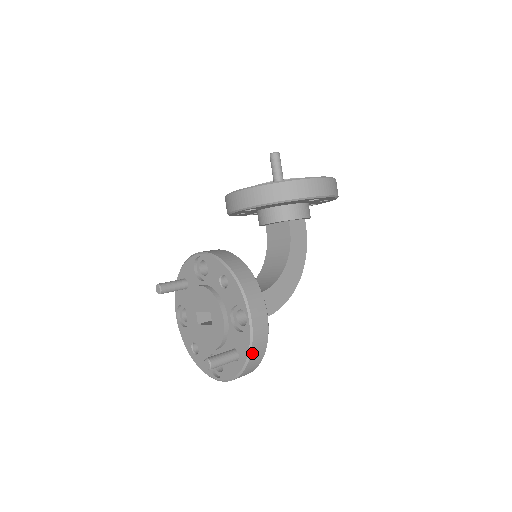
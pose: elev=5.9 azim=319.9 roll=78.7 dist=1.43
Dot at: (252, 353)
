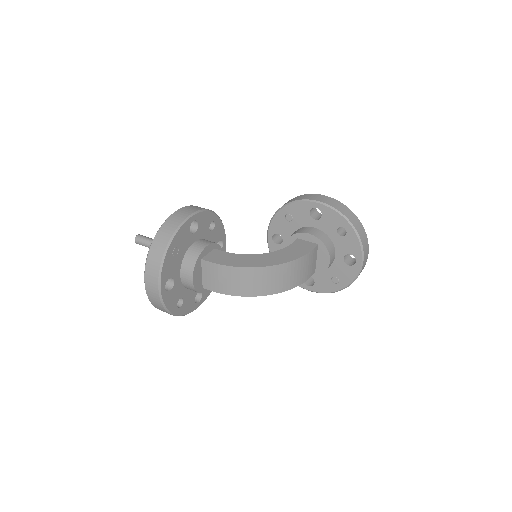
Dot at: (161, 229)
